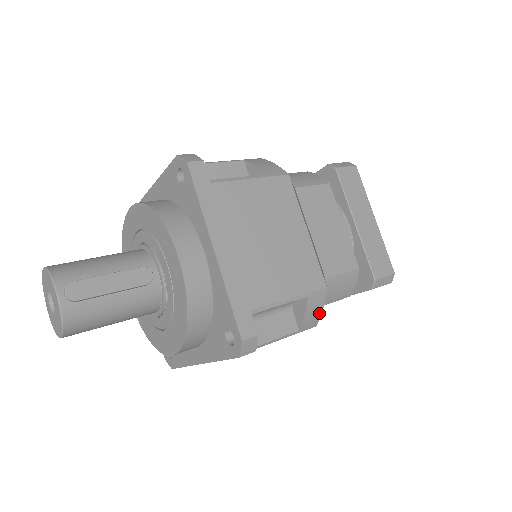
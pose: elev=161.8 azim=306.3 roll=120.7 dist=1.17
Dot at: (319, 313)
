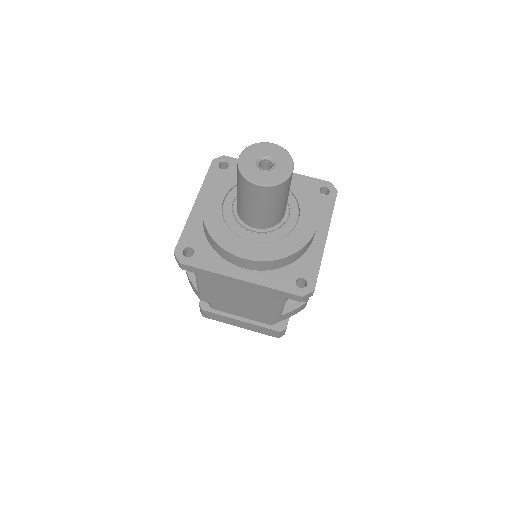
Dot at: occluded
